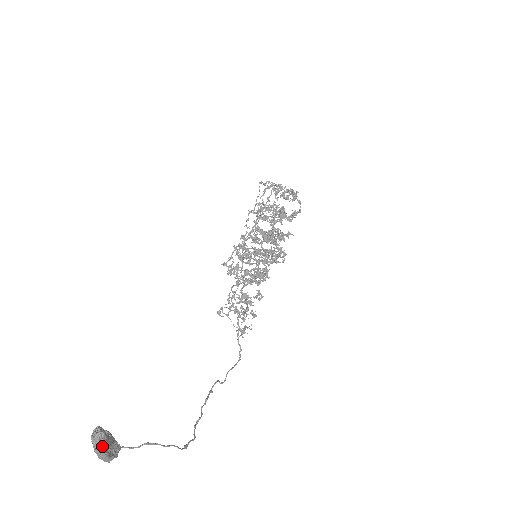
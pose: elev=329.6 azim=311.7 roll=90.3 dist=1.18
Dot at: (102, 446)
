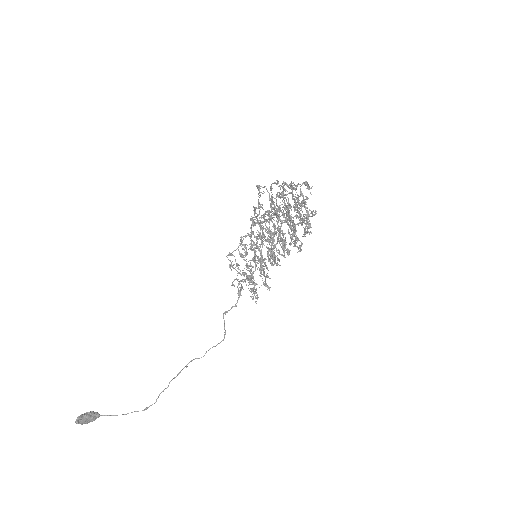
Dot at: (81, 424)
